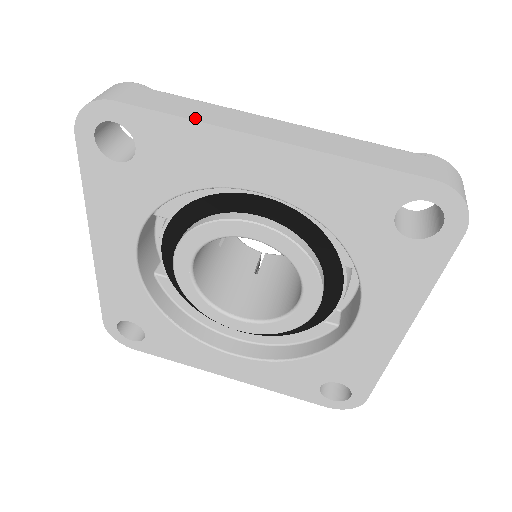
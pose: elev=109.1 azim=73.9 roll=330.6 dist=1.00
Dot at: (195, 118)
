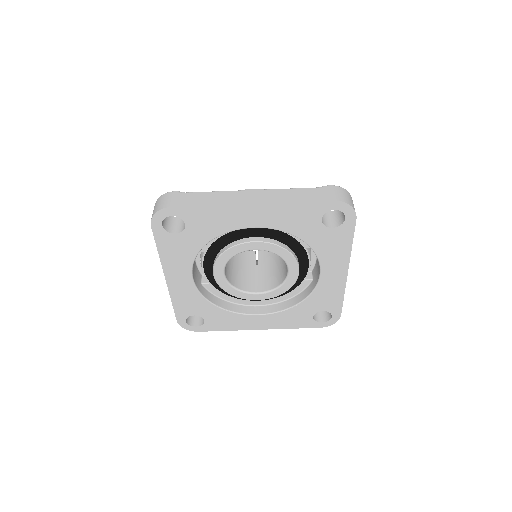
Dot at: (213, 204)
